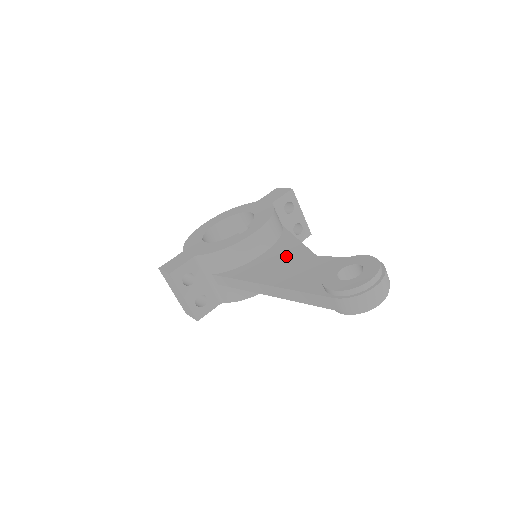
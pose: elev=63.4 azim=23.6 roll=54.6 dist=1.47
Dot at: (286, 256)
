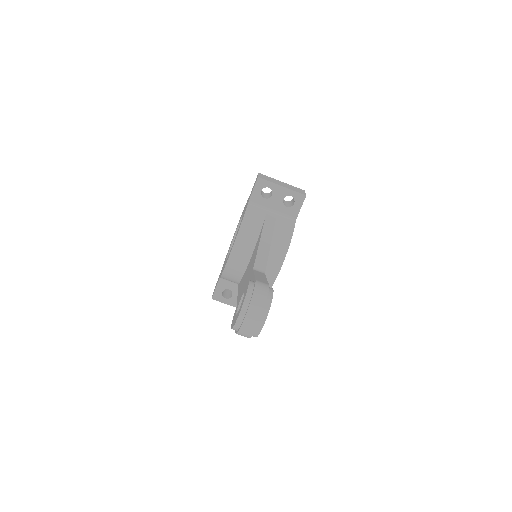
Dot at: (250, 266)
